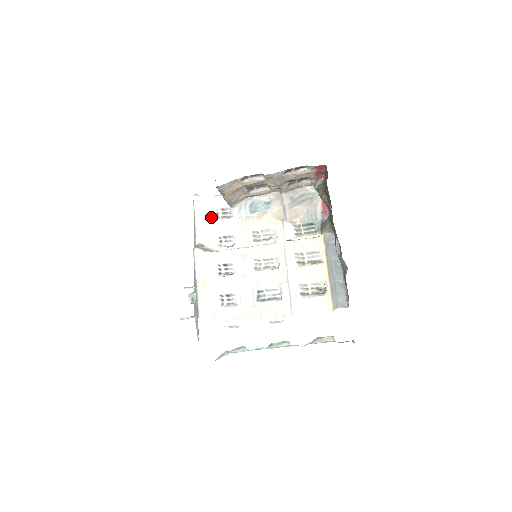
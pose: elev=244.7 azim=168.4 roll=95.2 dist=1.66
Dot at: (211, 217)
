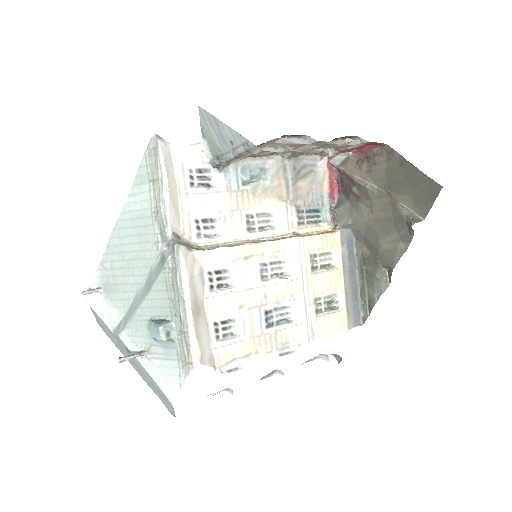
Dot at: (183, 183)
